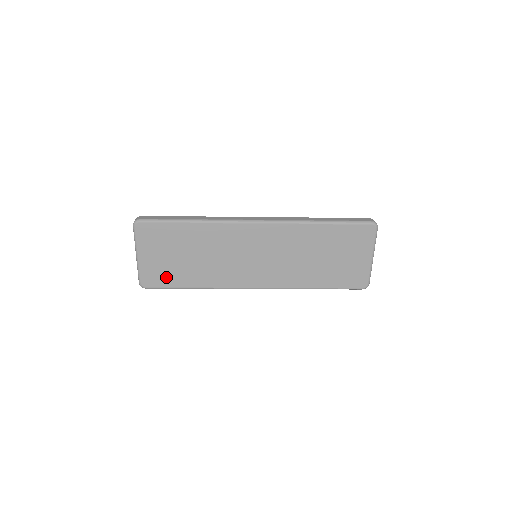
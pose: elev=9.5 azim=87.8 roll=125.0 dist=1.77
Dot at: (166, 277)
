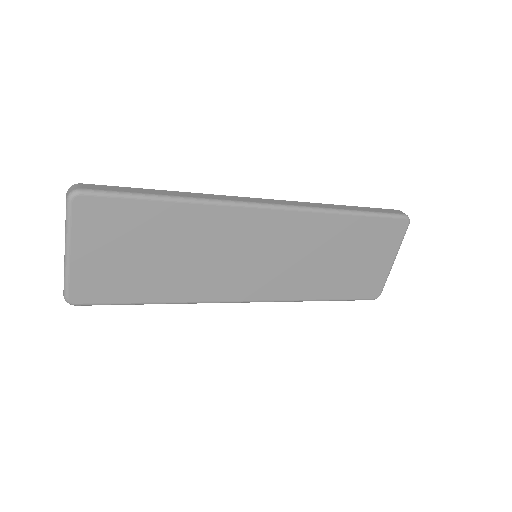
Dot at: (114, 287)
